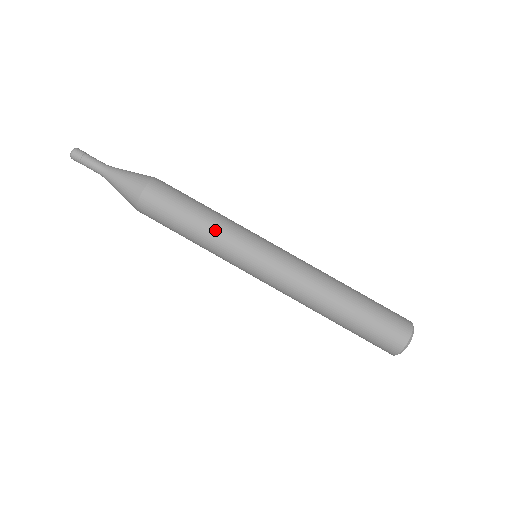
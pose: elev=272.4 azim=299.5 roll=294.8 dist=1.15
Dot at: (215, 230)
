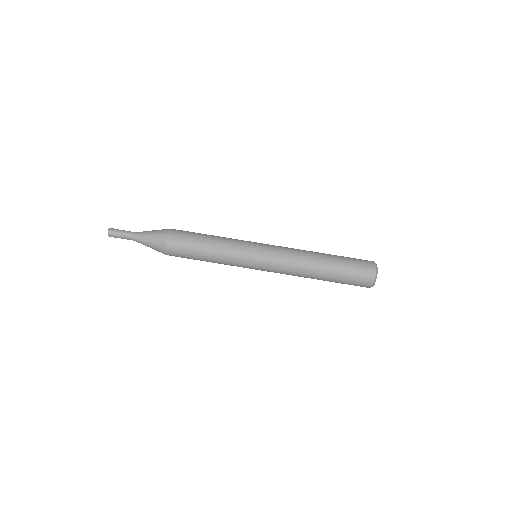
Dot at: (224, 242)
